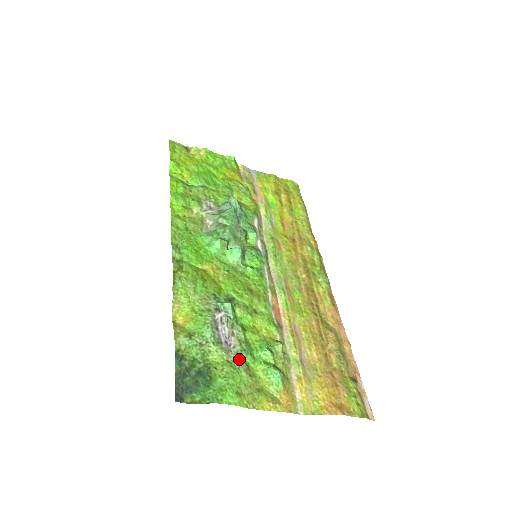
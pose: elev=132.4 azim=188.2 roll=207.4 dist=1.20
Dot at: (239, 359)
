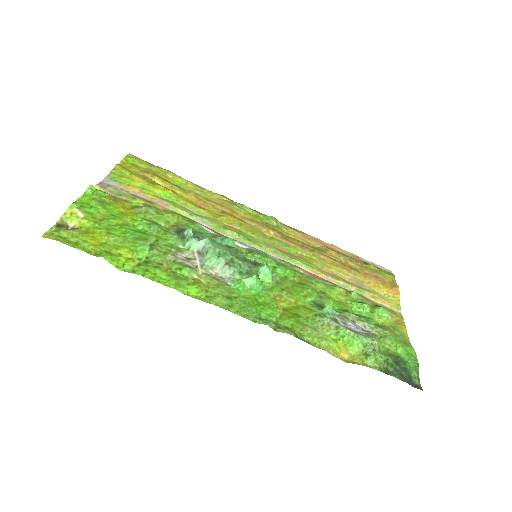
Dot at: (377, 329)
